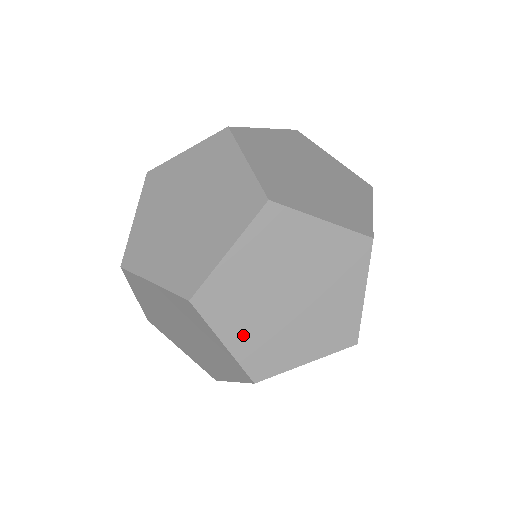
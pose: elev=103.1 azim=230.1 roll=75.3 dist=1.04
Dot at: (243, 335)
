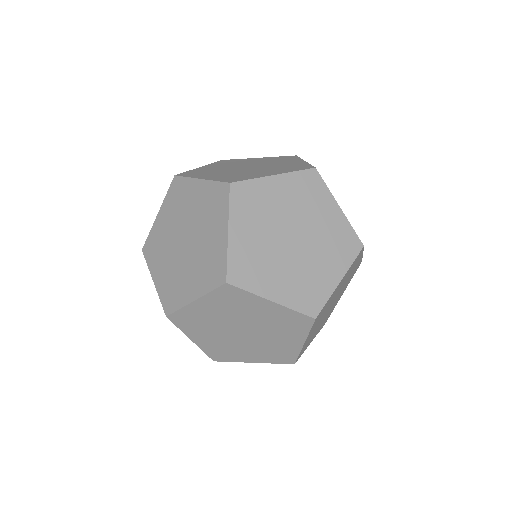
Dot at: (245, 237)
